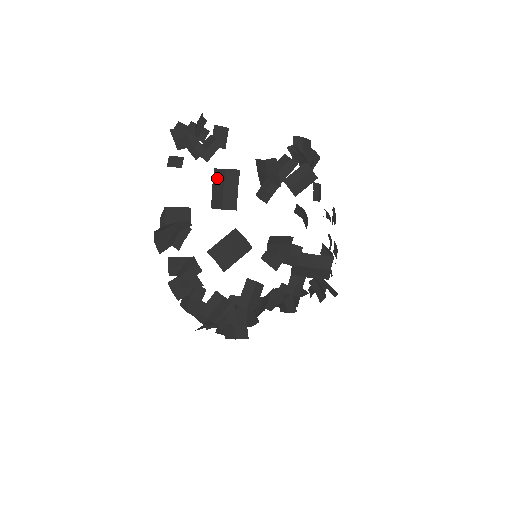
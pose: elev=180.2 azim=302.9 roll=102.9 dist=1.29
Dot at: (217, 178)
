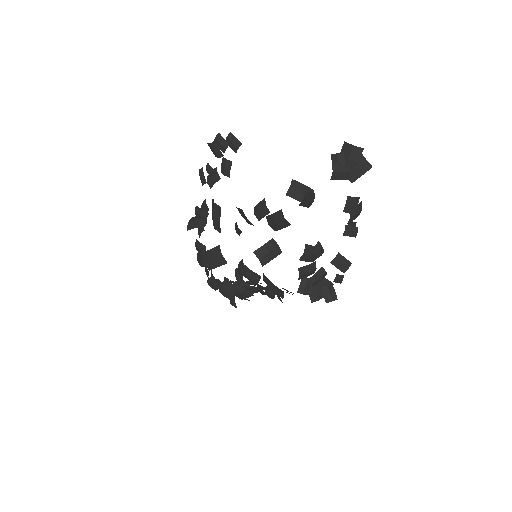
Dot at: (212, 205)
